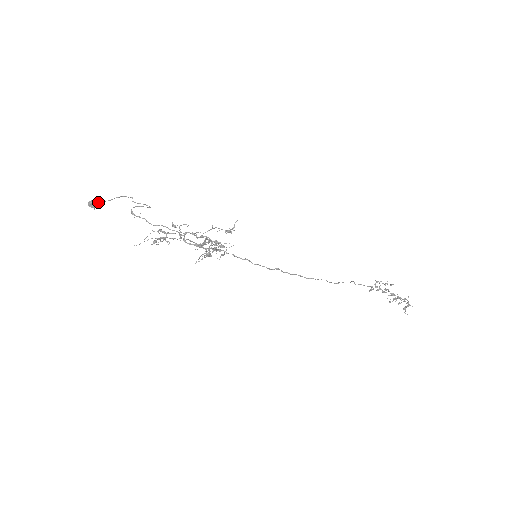
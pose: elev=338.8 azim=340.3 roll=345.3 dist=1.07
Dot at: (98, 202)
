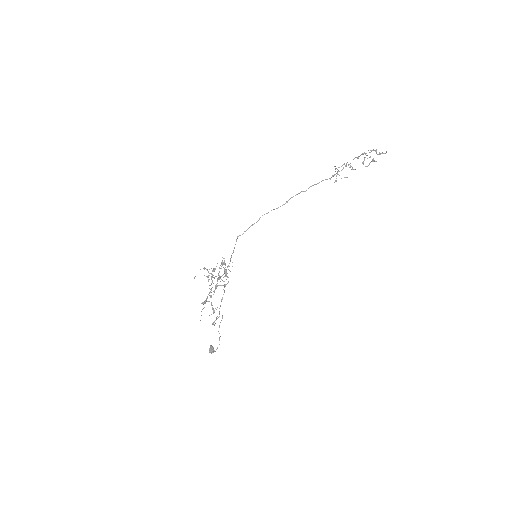
Dot at: (211, 346)
